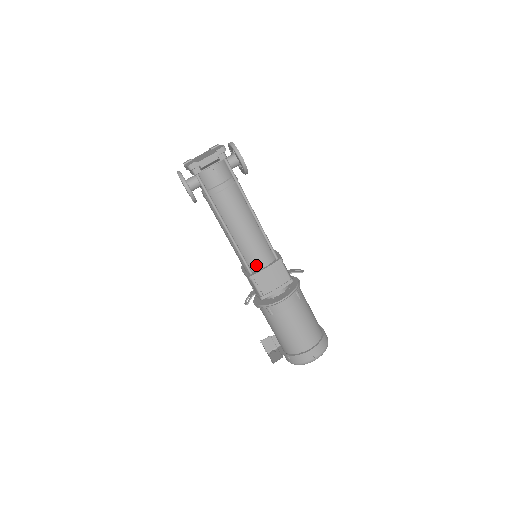
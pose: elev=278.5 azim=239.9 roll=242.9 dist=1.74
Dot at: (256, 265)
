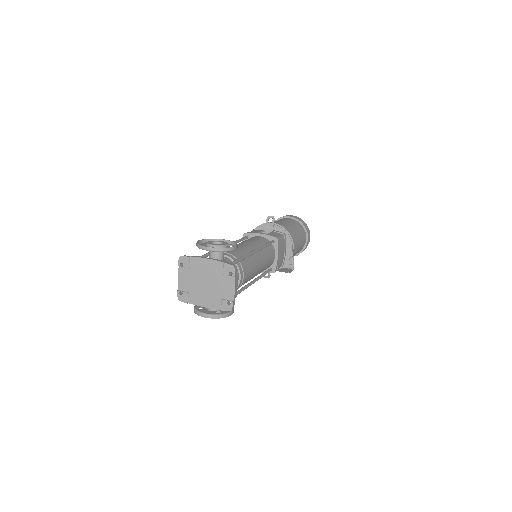
Dot at: (271, 263)
